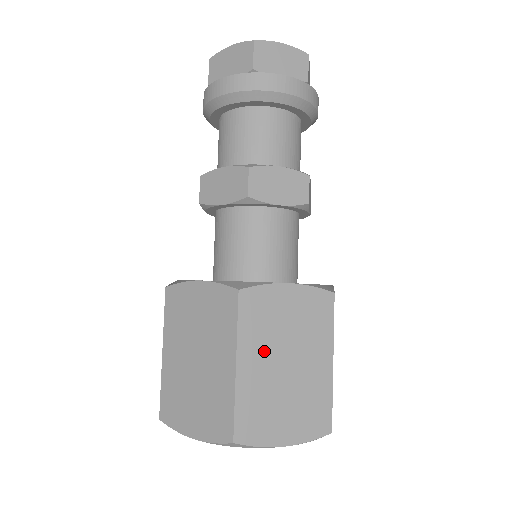
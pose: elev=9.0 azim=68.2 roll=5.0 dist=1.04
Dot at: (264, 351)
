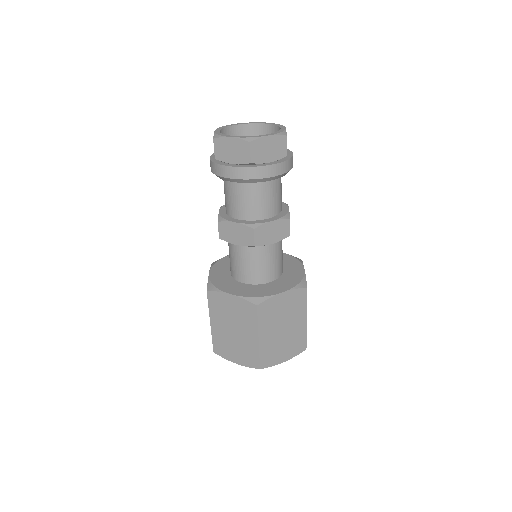
Dot at: (272, 328)
